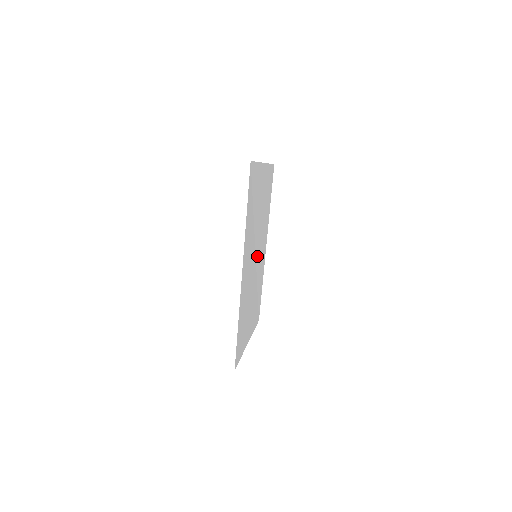
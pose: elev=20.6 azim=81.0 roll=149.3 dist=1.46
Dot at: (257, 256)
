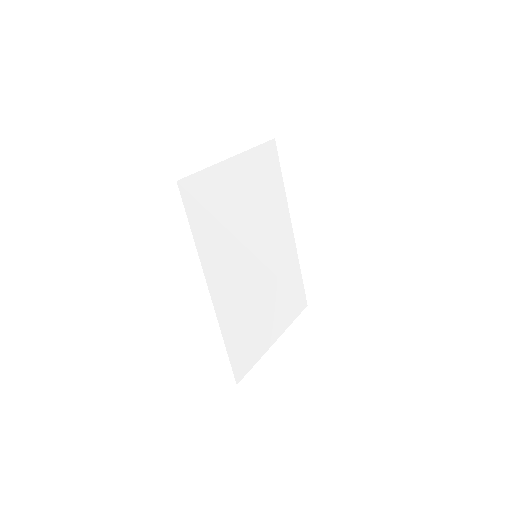
Dot at: (263, 253)
